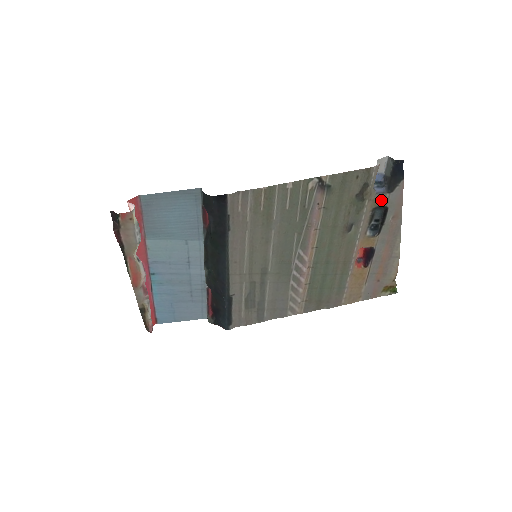
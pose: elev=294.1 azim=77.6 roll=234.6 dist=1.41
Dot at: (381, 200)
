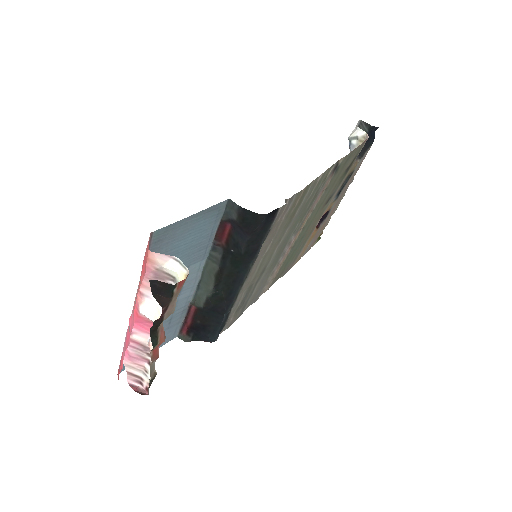
Dot at: (354, 167)
